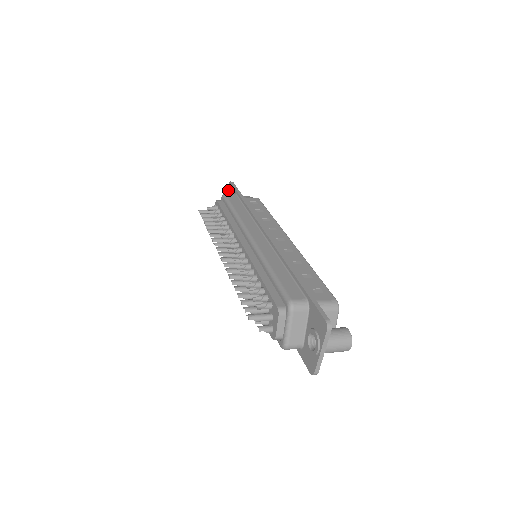
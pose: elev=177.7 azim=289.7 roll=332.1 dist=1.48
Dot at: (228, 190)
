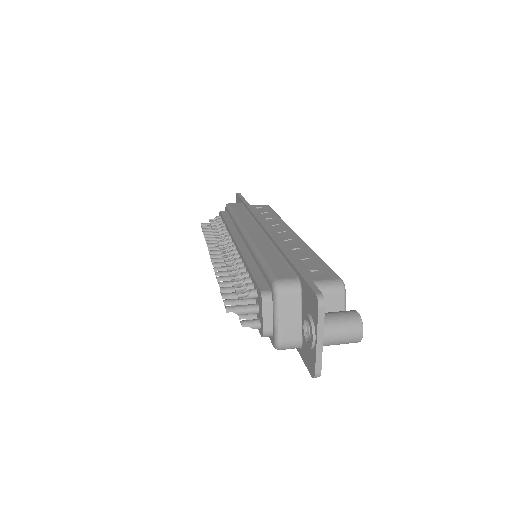
Dot at: occluded
